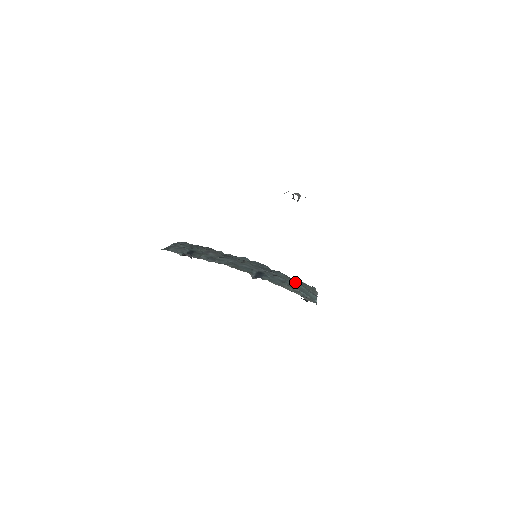
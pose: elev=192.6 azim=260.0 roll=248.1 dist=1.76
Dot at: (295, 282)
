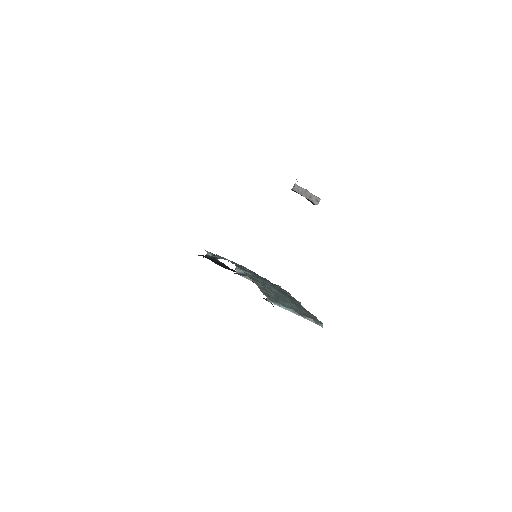
Dot at: (290, 299)
